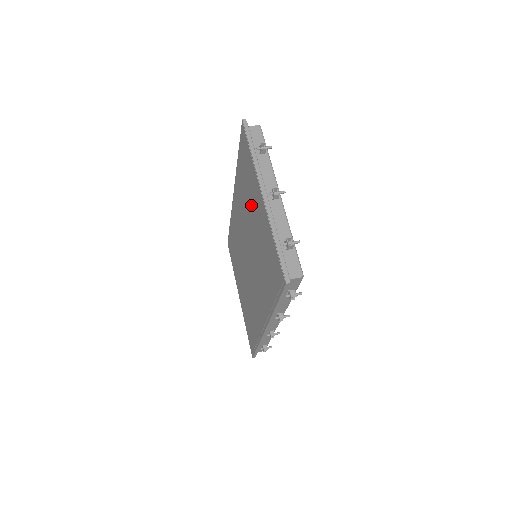
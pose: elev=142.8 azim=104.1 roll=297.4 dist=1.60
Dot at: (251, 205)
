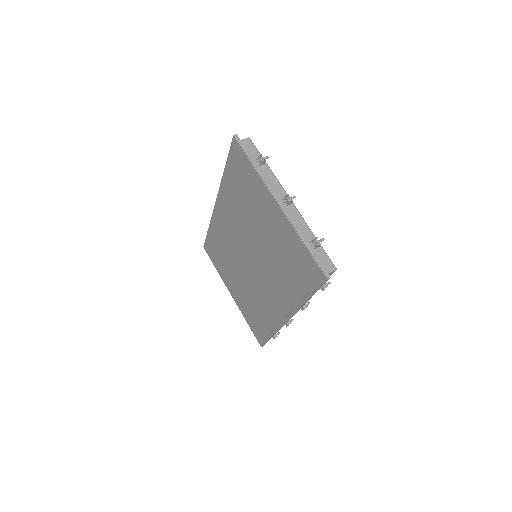
Dot at: (255, 213)
